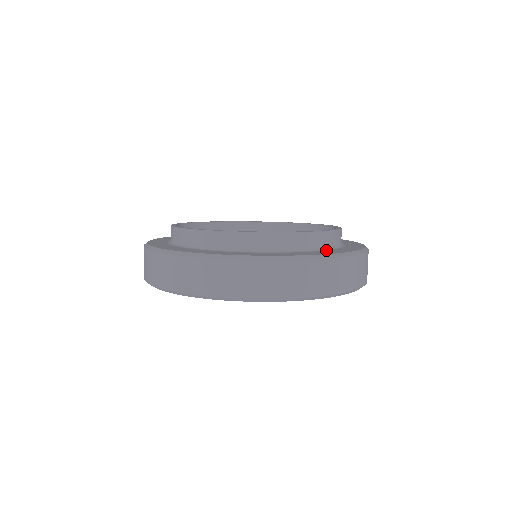
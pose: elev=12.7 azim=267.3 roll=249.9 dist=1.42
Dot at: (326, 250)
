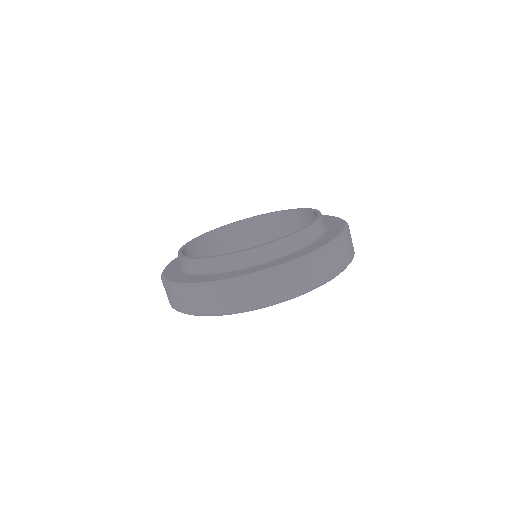
Dot at: (325, 234)
